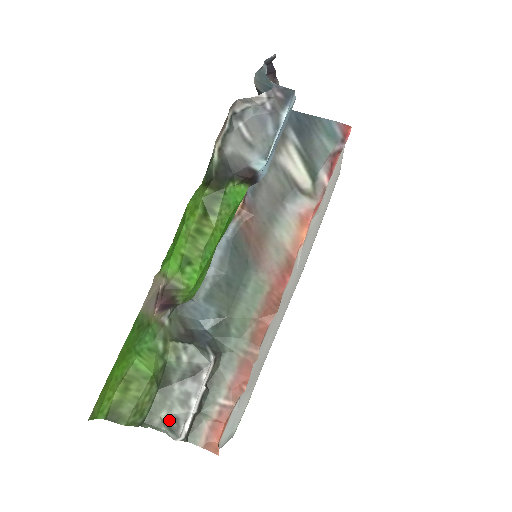
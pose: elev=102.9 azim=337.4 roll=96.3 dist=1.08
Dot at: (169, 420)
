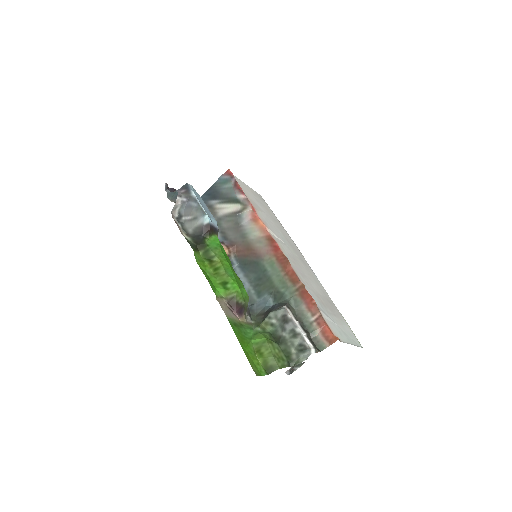
Dot at: (298, 349)
